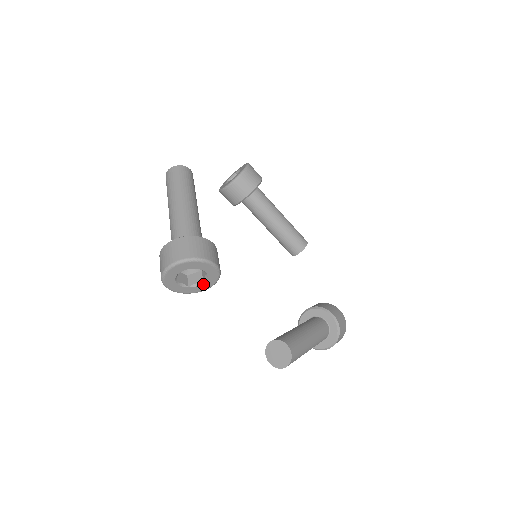
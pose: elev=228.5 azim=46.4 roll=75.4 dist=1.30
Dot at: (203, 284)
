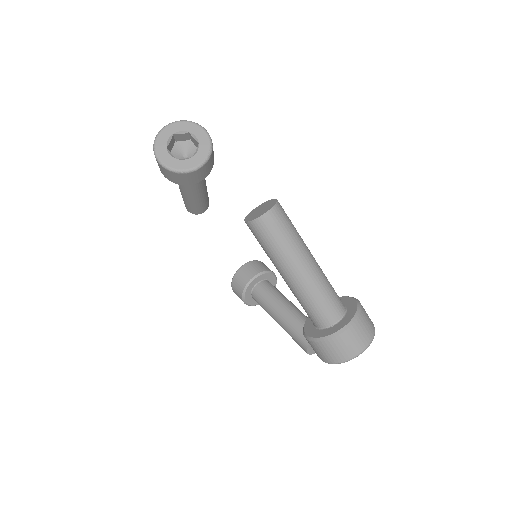
Dot at: (192, 159)
